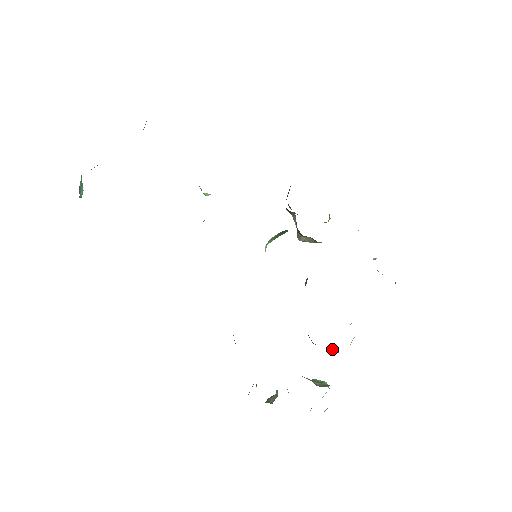
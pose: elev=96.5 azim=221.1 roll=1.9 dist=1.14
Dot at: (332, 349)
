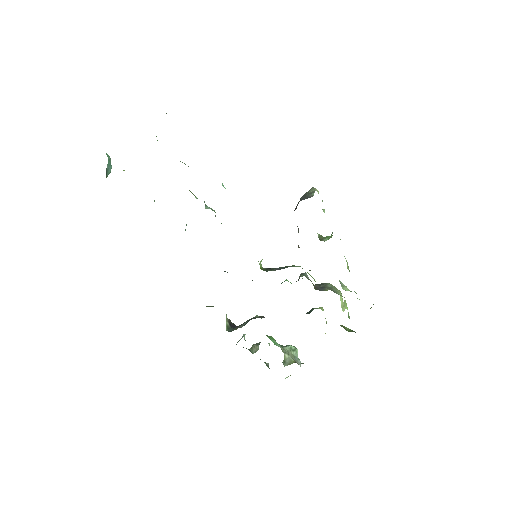
Dot at: occluded
